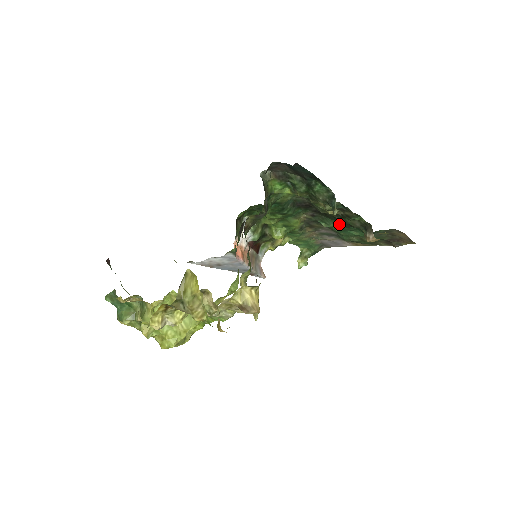
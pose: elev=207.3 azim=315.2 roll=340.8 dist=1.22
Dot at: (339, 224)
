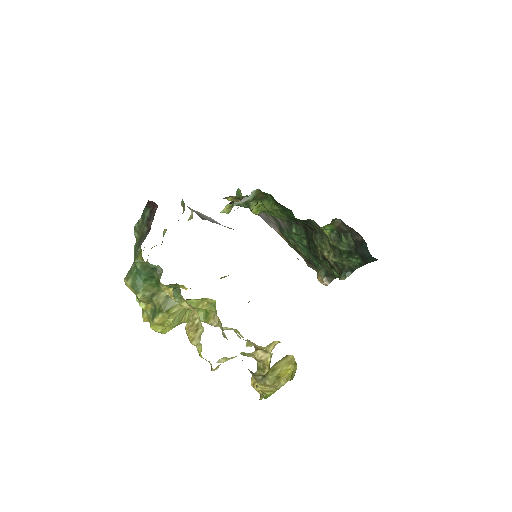
Dot at: (304, 240)
